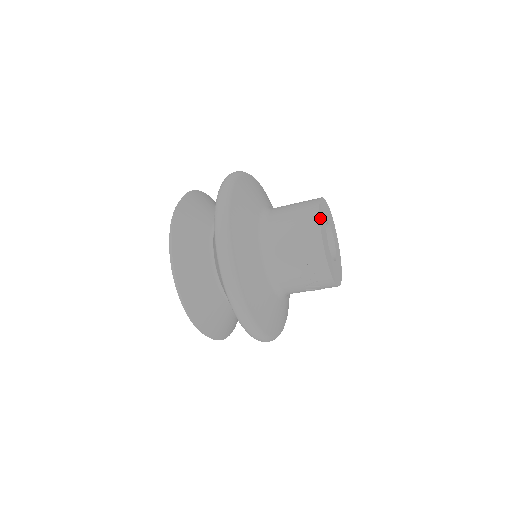
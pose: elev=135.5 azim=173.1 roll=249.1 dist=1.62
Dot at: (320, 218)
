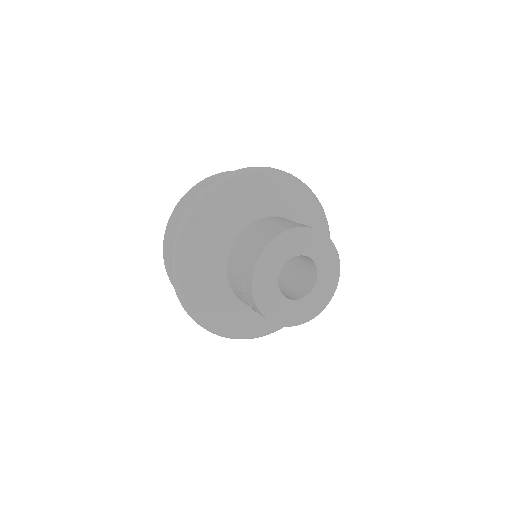
Dot at: (266, 251)
